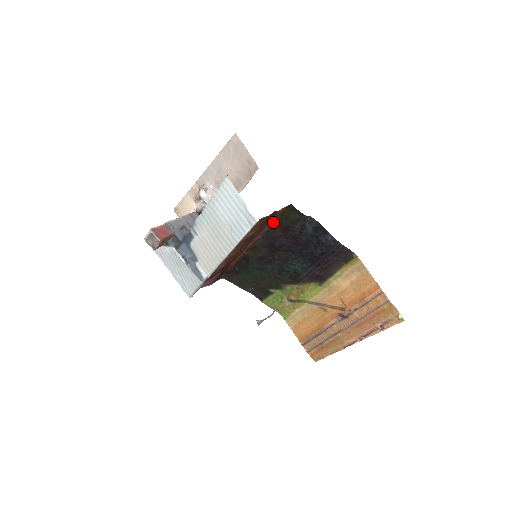
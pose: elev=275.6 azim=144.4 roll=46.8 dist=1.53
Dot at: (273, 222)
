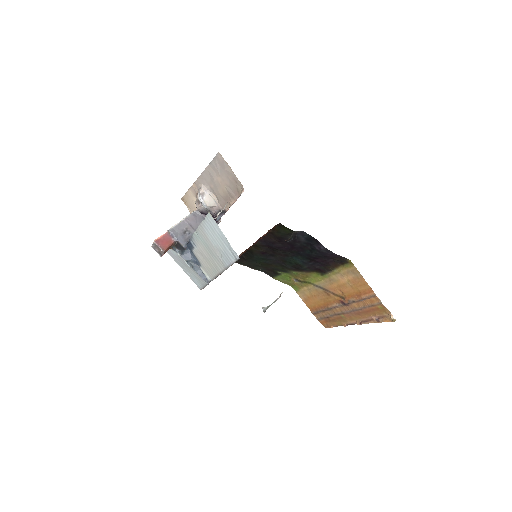
Dot at: occluded
